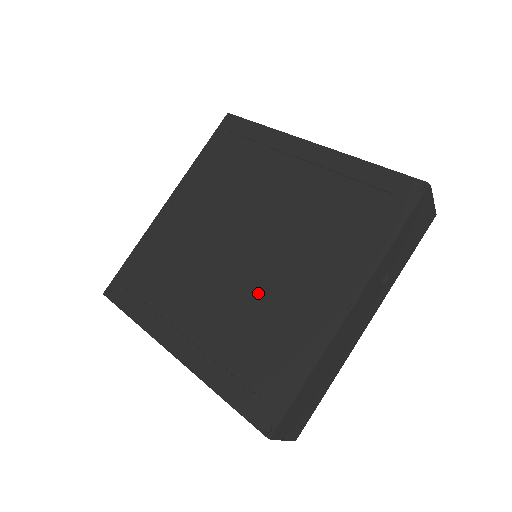
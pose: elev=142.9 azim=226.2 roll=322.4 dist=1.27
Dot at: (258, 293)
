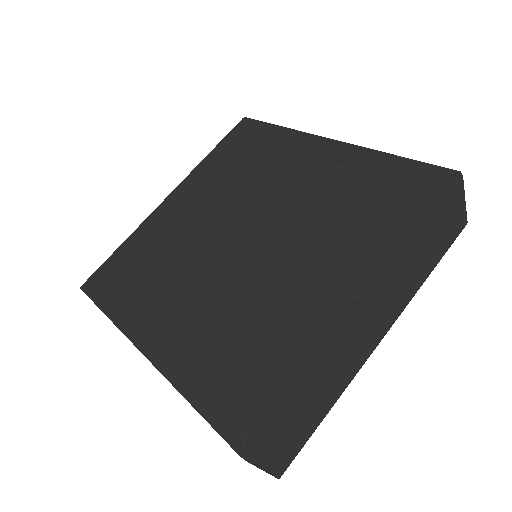
Dot at: (252, 286)
